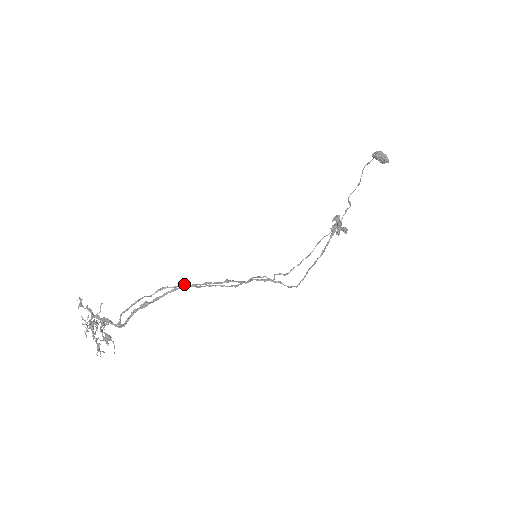
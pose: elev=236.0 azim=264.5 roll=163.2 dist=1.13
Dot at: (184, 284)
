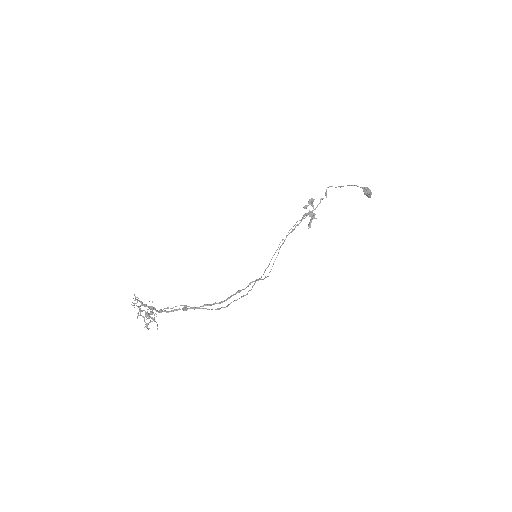
Dot at: (218, 308)
